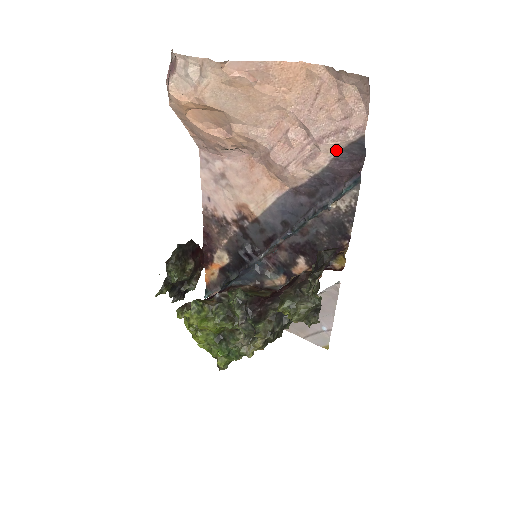
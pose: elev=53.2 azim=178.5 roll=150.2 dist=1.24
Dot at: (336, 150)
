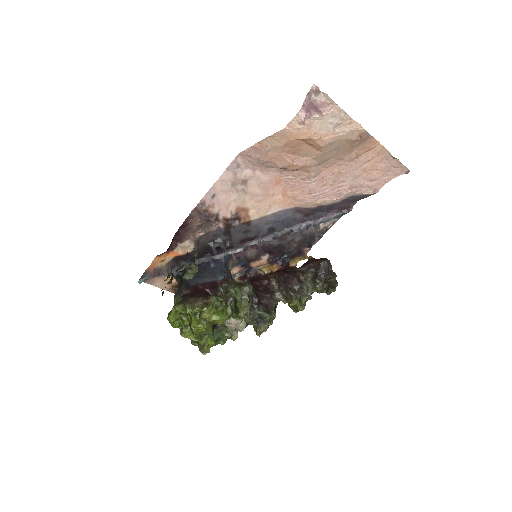
Dot at: (351, 195)
